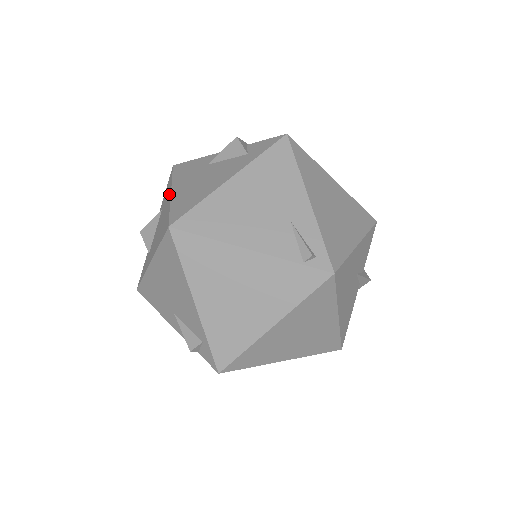
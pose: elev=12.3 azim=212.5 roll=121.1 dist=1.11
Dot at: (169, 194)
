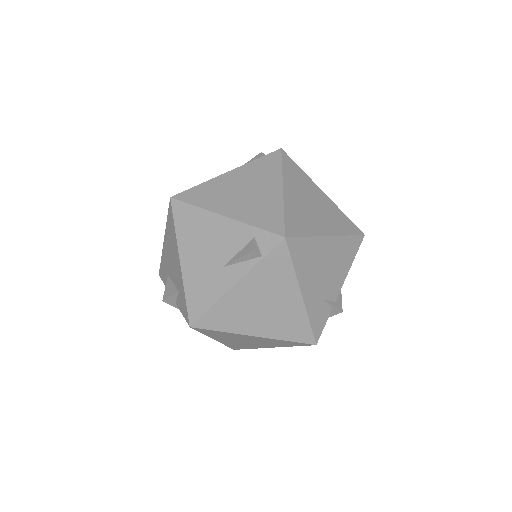
Dot at: (164, 246)
